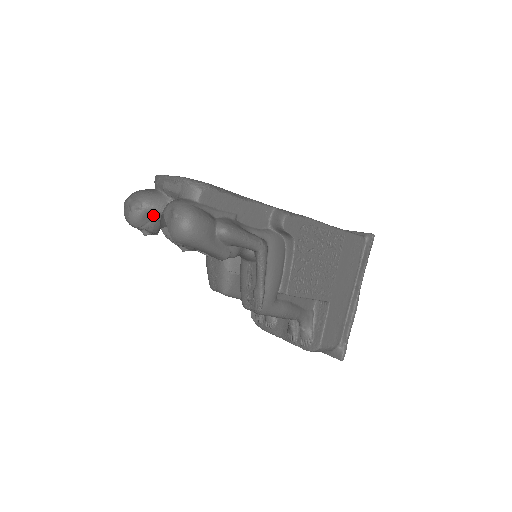
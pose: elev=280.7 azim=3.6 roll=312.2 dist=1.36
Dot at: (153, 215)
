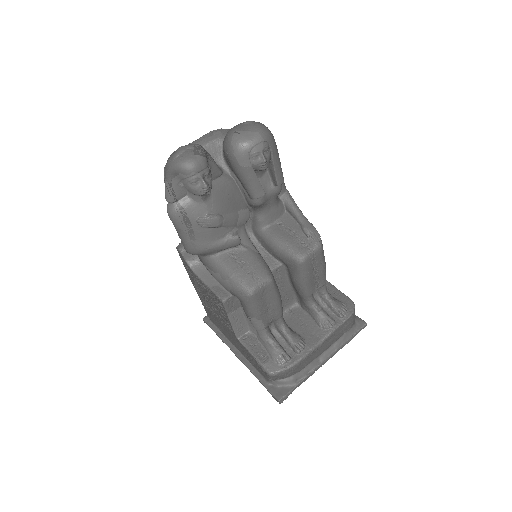
Dot at: (208, 161)
